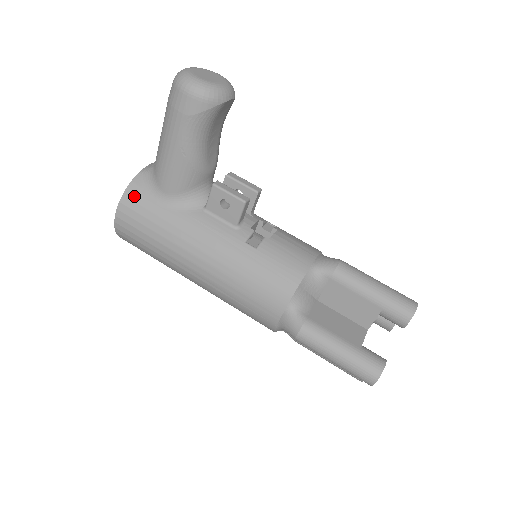
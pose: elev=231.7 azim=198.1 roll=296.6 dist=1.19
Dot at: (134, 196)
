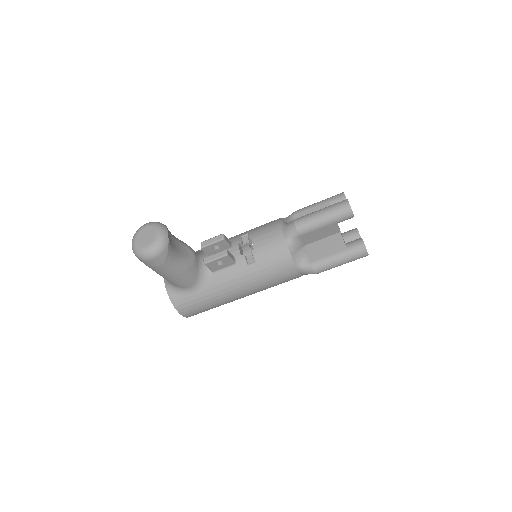
Dot at: (179, 302)
